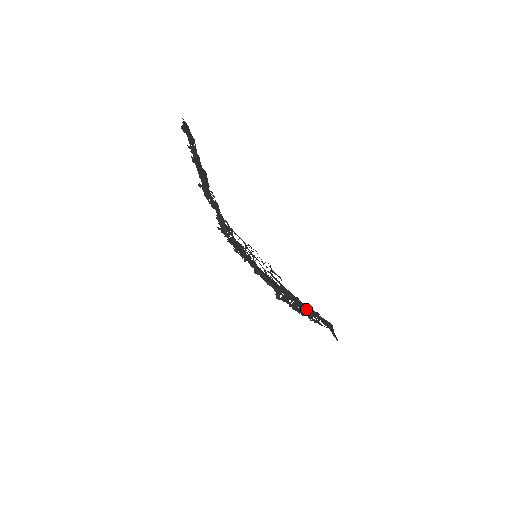
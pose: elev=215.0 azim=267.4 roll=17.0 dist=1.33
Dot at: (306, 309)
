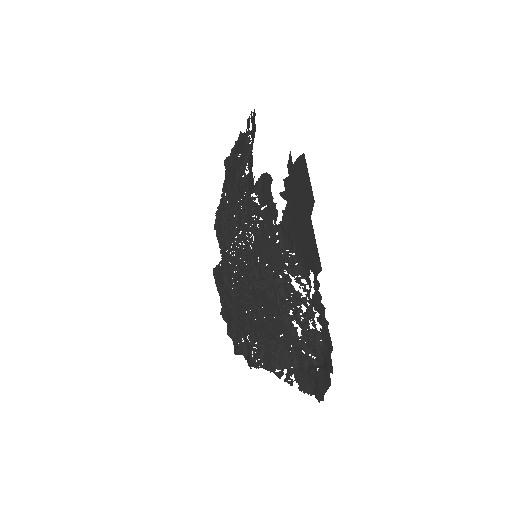
Dot at: (301, 315)
